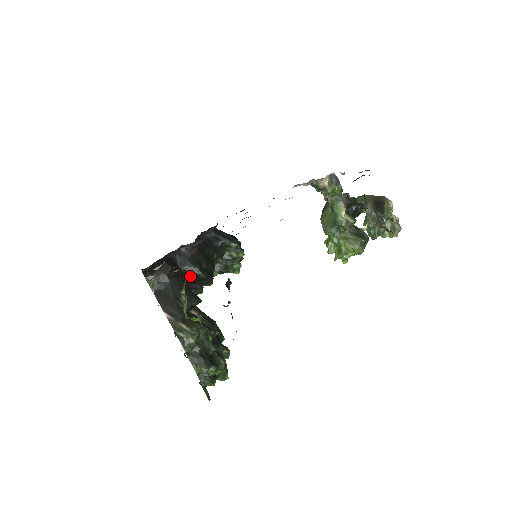
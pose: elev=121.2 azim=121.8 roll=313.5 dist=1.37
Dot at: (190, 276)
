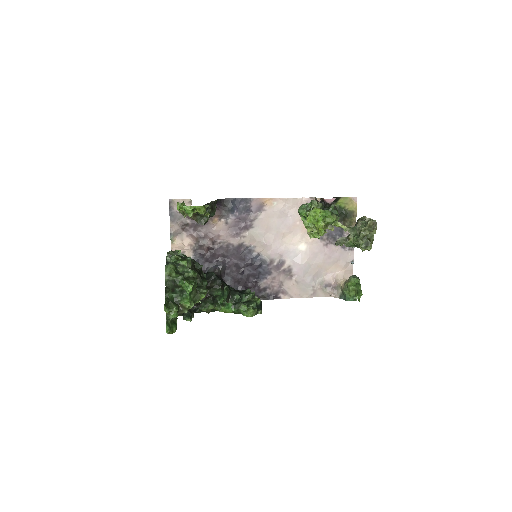
Dot at: occluded
